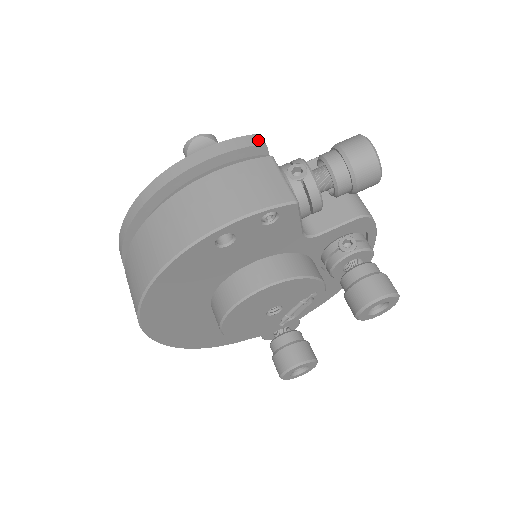
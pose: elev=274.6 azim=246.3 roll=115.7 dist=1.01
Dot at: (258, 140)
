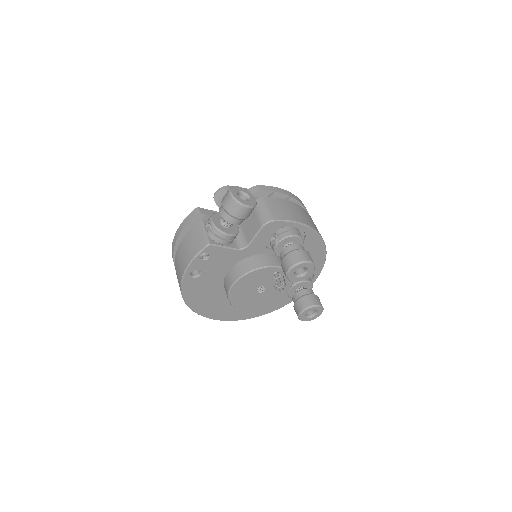
Dot at: (196, 212)
